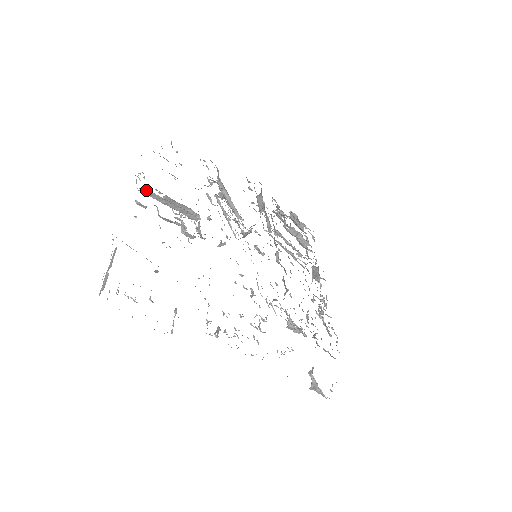
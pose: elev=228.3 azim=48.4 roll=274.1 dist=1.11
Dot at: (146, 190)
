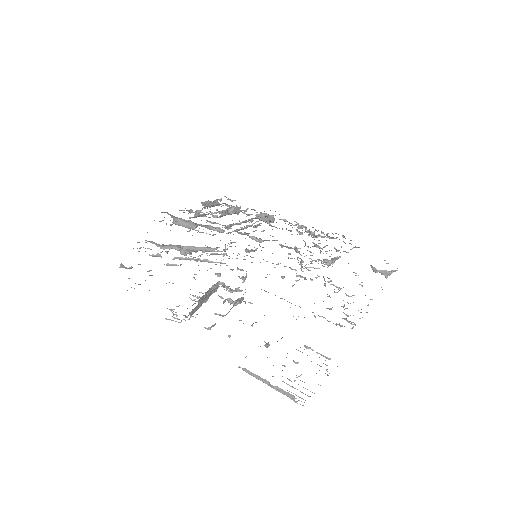
Dot at: occluded
